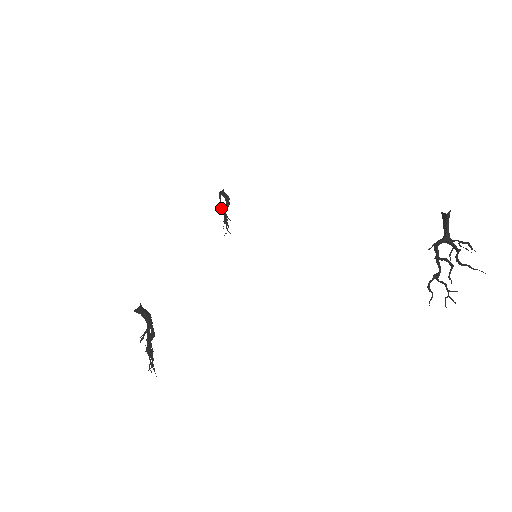
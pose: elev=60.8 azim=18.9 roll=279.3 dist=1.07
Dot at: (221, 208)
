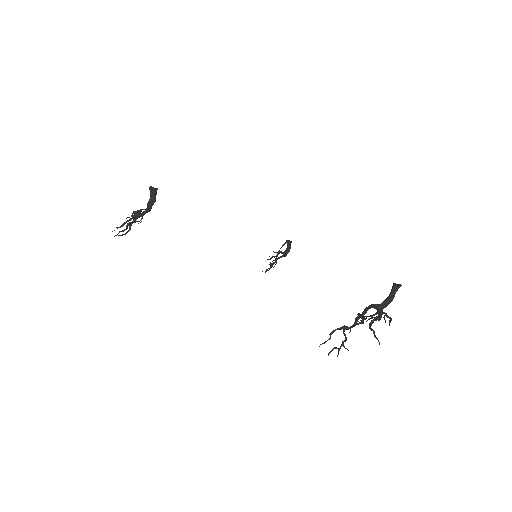
Dot at: occluded
